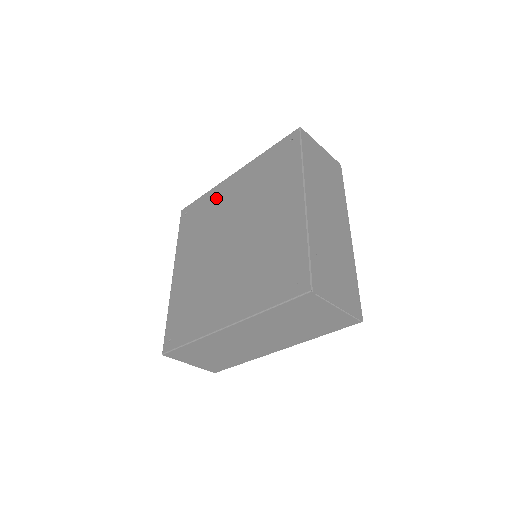
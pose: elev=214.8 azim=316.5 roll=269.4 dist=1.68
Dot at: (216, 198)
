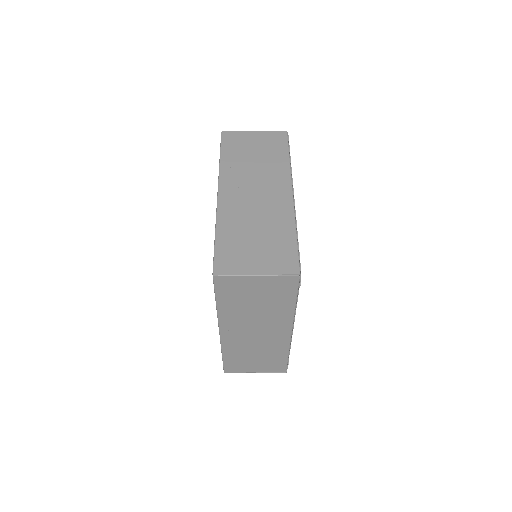
Dot at: occluded
